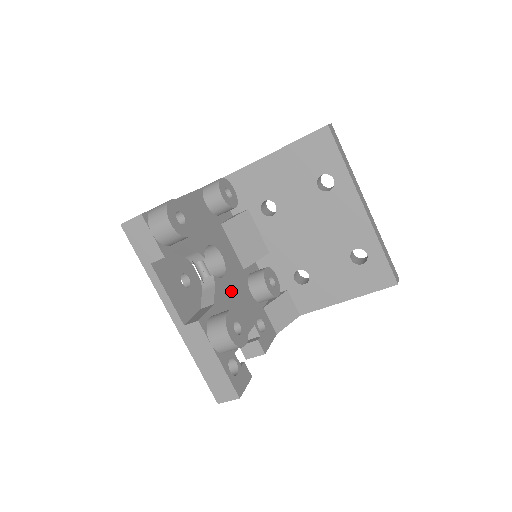
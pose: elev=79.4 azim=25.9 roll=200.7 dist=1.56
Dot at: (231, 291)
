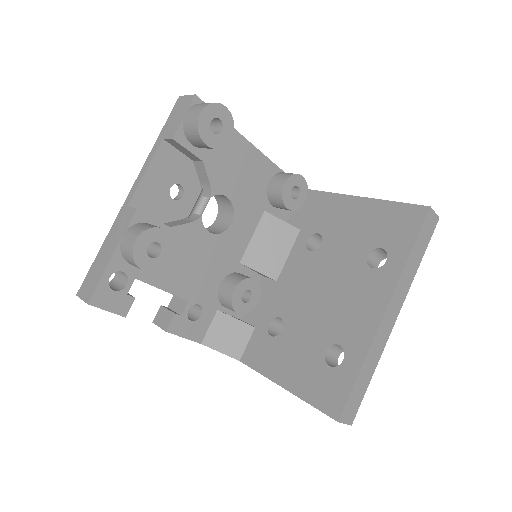
Dot at: (202, 250)
